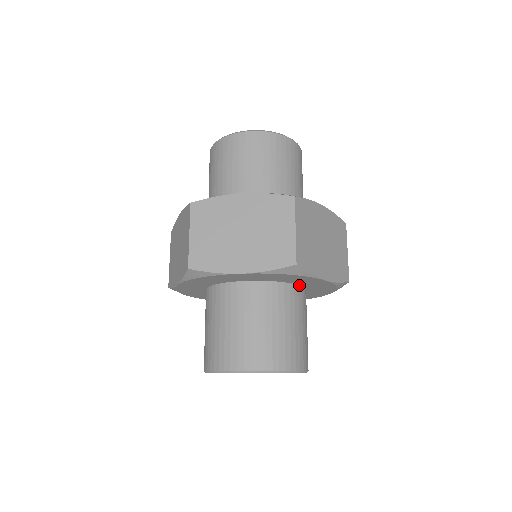
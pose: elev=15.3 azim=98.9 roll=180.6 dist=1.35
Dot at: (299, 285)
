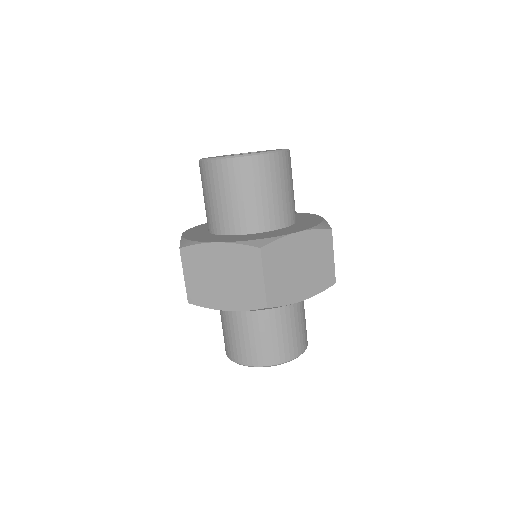
Dot at: occluded
